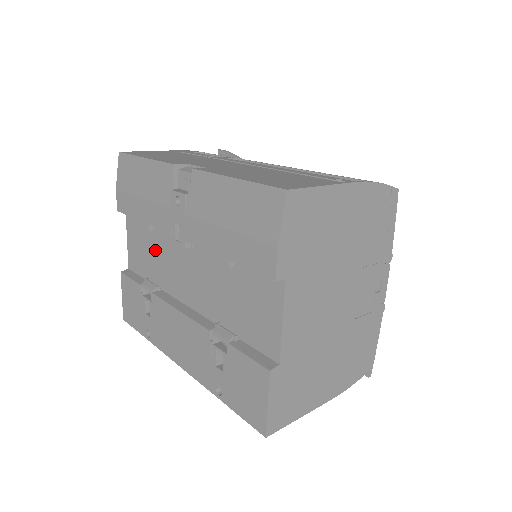
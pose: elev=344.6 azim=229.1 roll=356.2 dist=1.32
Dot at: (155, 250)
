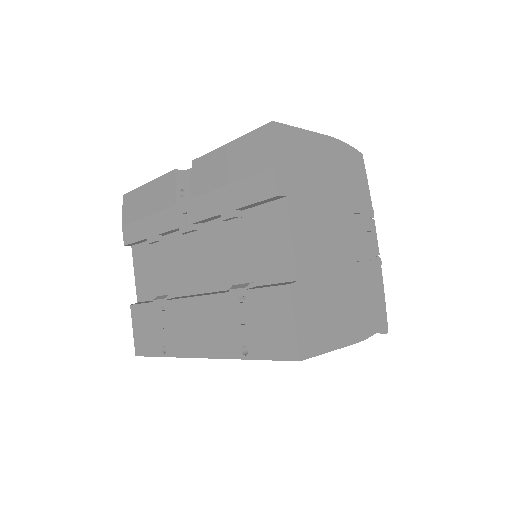
Dot at: (163, 262)
